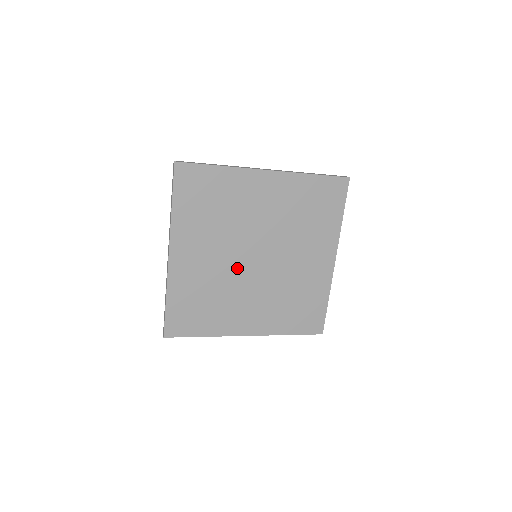
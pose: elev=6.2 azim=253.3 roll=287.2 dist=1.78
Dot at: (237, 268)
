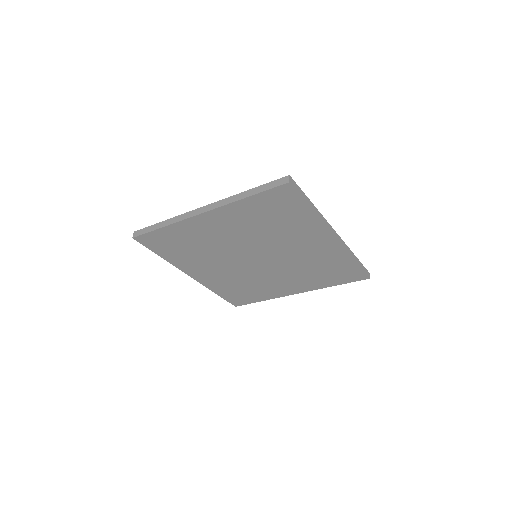
Dot at: (247, 268)
